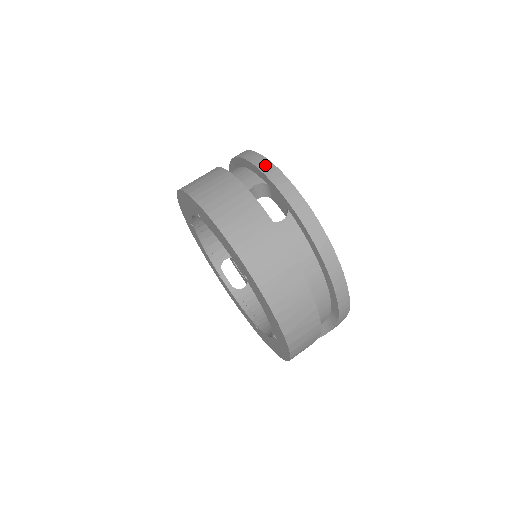
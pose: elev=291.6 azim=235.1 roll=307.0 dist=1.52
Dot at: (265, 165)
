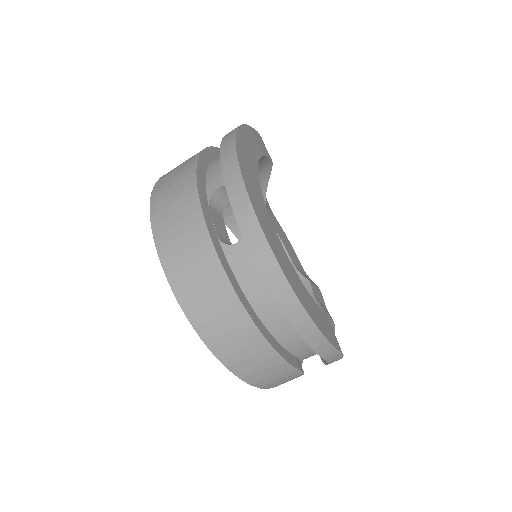
Dot at: (229, 162)
